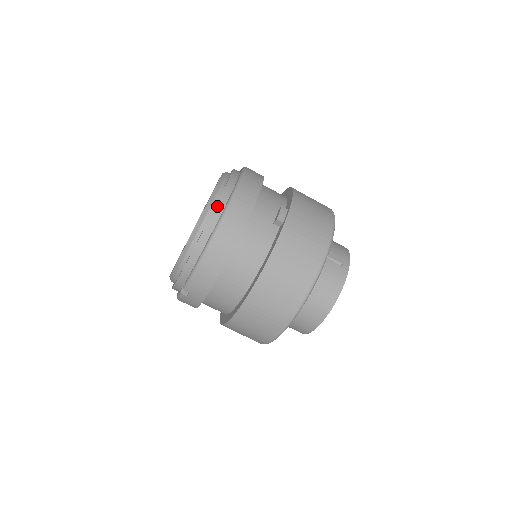
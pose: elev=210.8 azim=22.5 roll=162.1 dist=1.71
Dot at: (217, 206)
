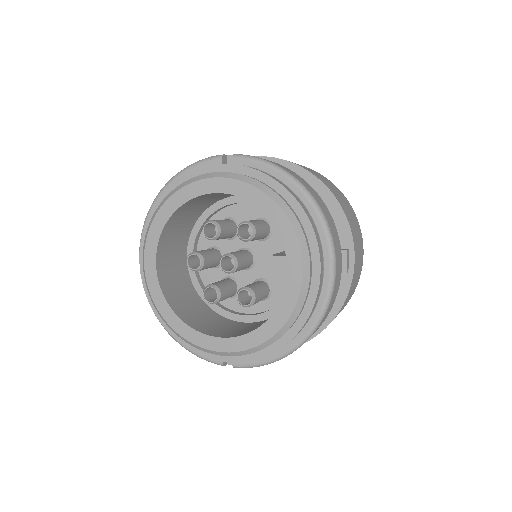
Dot at: (316, 300)
